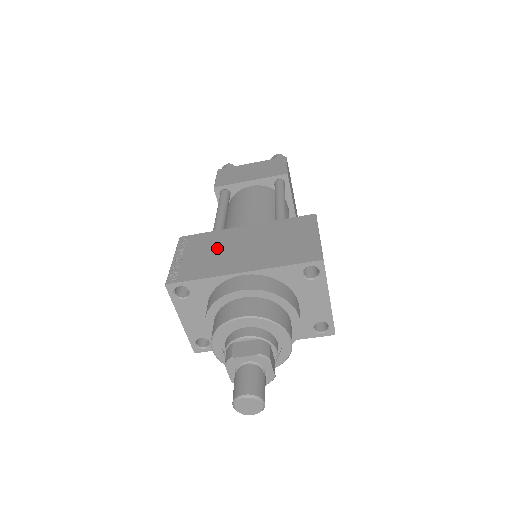
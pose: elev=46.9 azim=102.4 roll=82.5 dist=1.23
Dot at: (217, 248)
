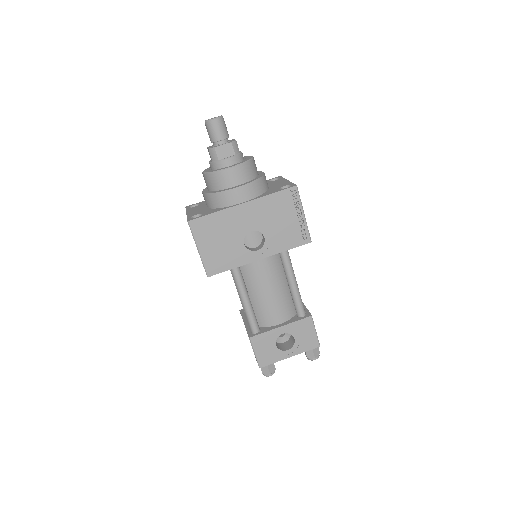
Dot at: occluded
